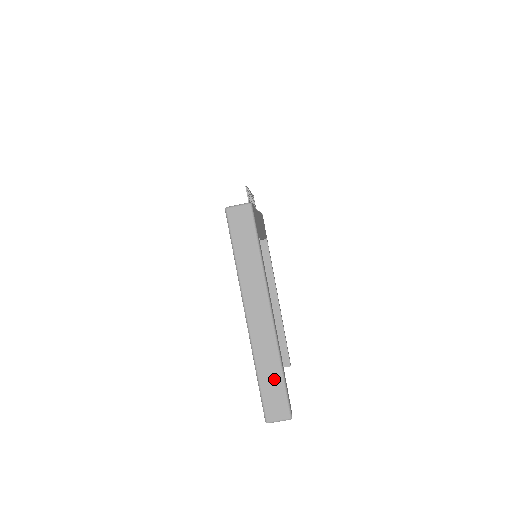
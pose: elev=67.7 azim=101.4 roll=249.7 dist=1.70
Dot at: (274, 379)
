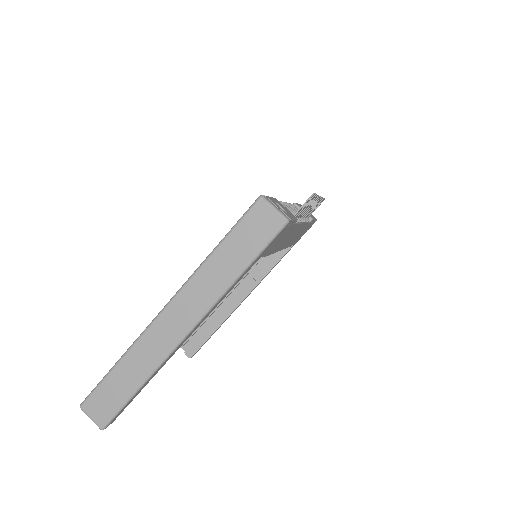
Dot at: (125, 385)
